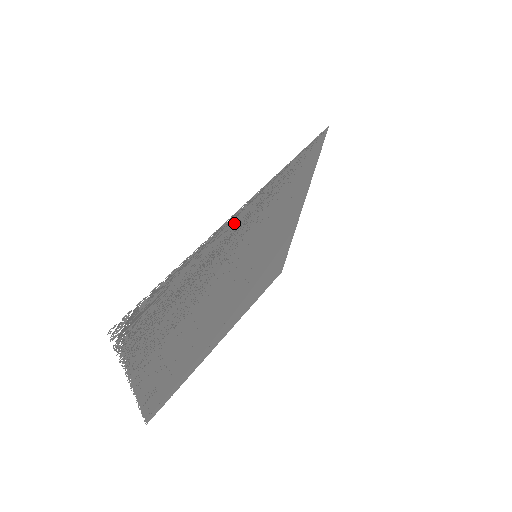
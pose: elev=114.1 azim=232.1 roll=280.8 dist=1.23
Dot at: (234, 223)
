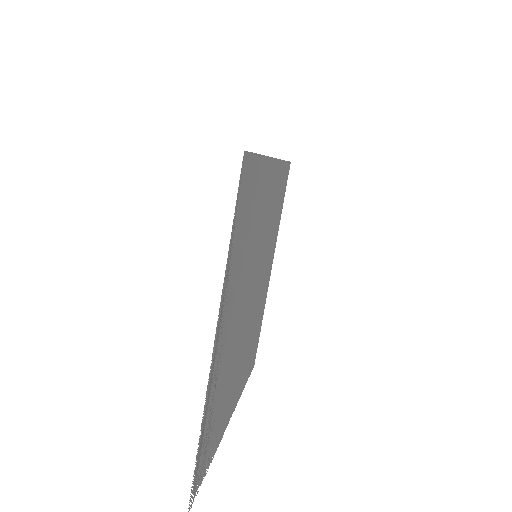
Dot at: (217, 350)
